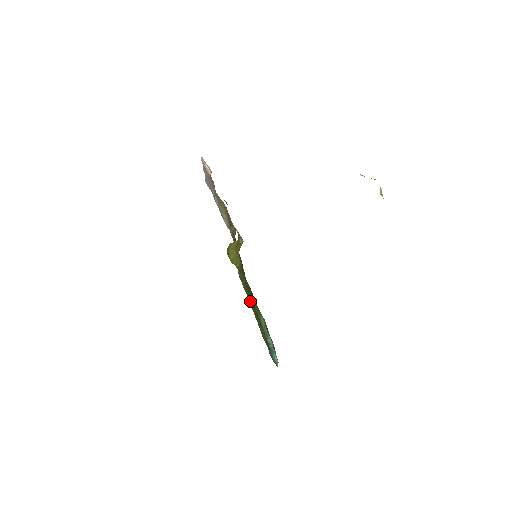
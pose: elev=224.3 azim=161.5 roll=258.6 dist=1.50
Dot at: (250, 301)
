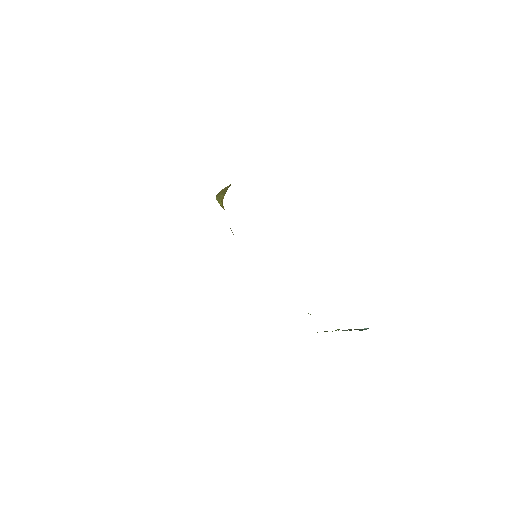
Dot at: occluded
